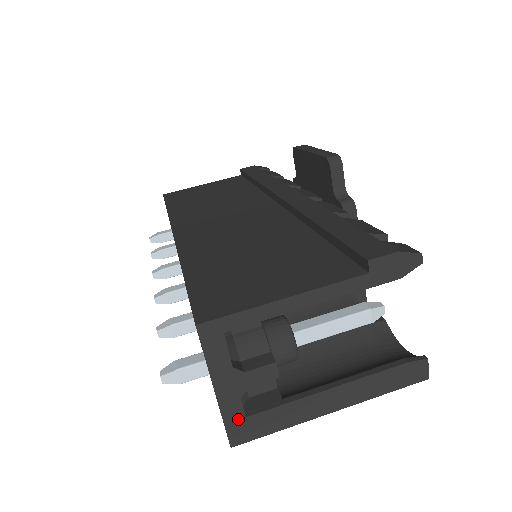
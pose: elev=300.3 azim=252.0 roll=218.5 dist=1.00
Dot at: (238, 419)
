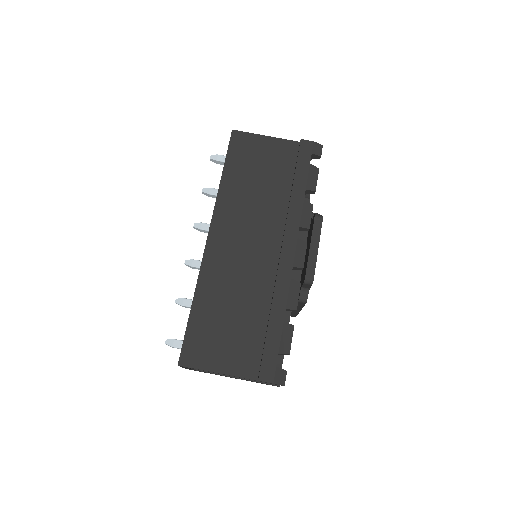
Dot at: (190, 369)
